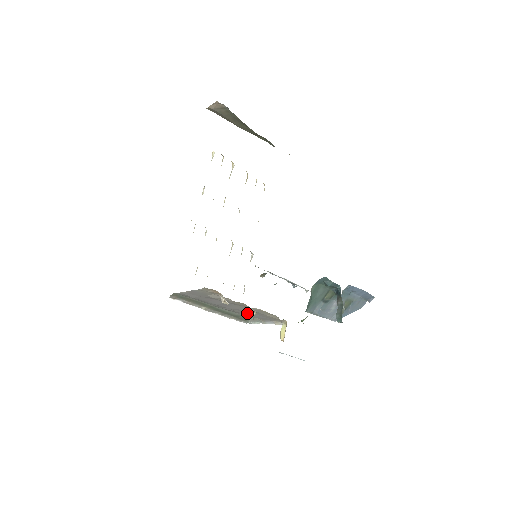
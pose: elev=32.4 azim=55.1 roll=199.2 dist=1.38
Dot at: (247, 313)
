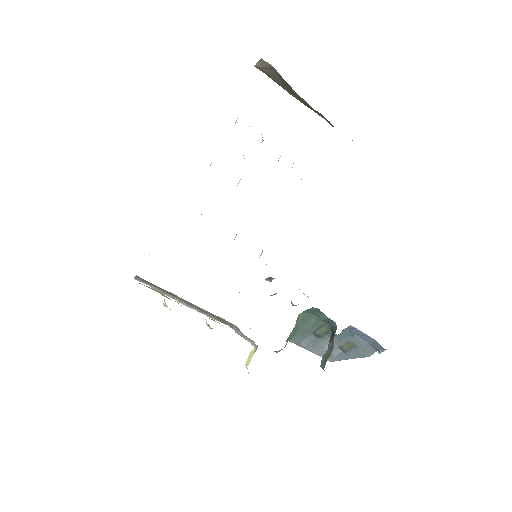
Dot at: occluded
